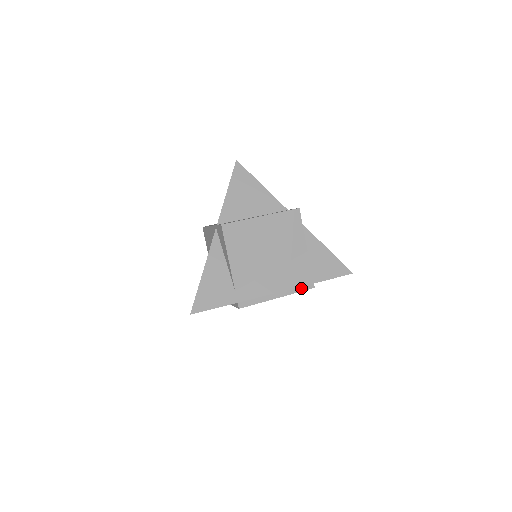
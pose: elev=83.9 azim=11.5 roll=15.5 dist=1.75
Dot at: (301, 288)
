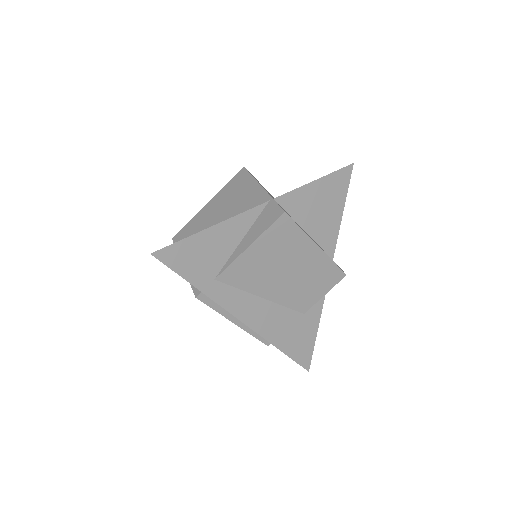
Dot at: (260, 336)
